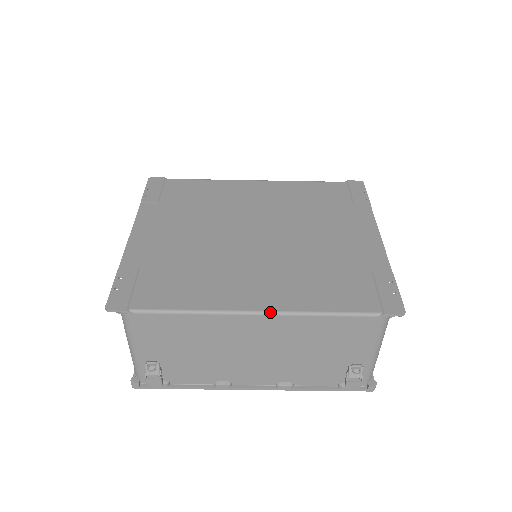
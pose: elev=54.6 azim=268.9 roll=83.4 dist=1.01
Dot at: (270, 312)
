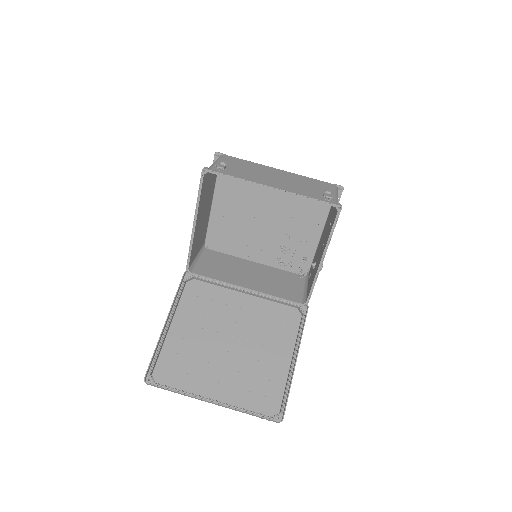
Dot at: (285, 171)
